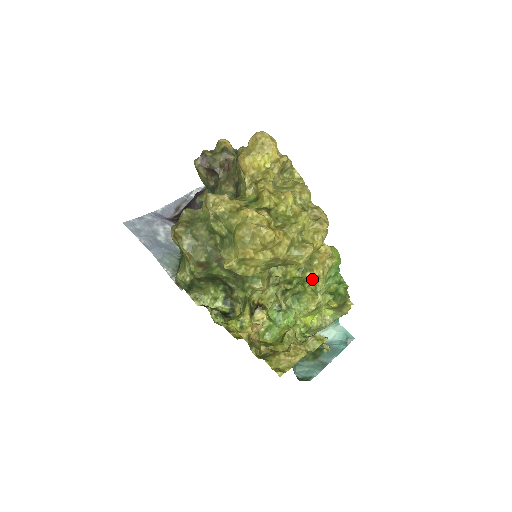
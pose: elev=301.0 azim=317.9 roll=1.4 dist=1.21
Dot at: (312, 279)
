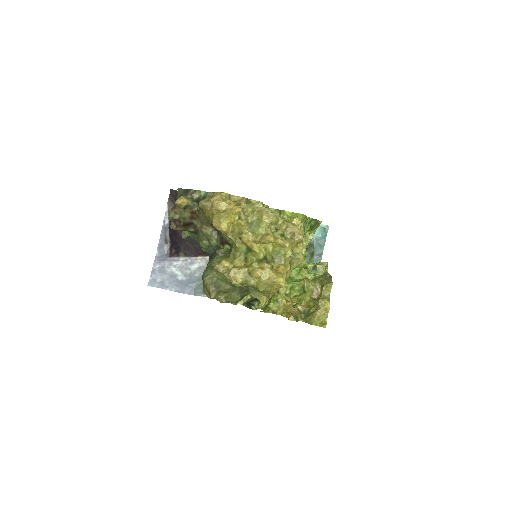
Dot at: occluded
